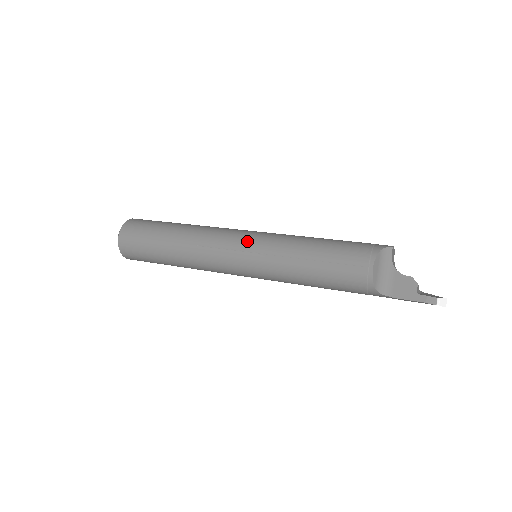
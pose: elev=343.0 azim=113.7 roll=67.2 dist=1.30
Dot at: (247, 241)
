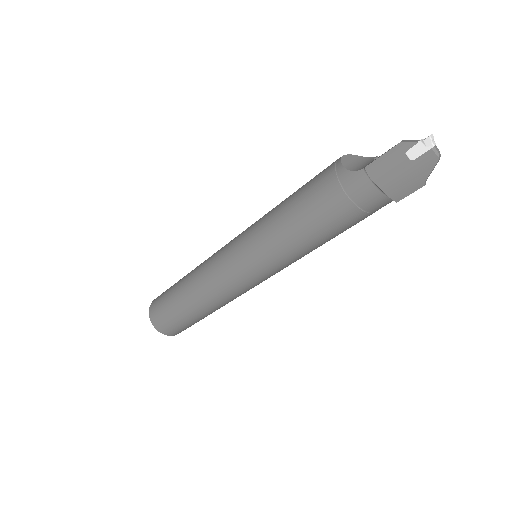
Dot at: occluded
